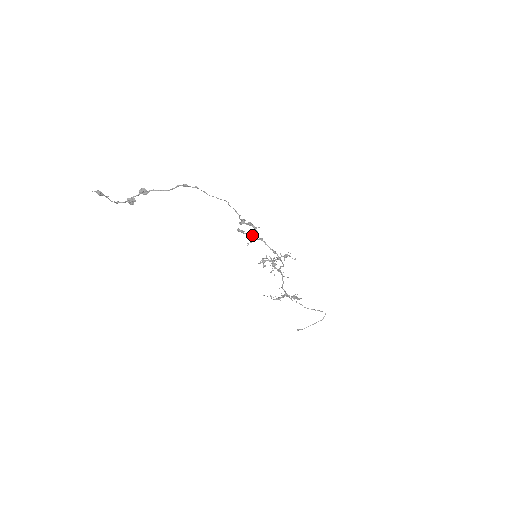
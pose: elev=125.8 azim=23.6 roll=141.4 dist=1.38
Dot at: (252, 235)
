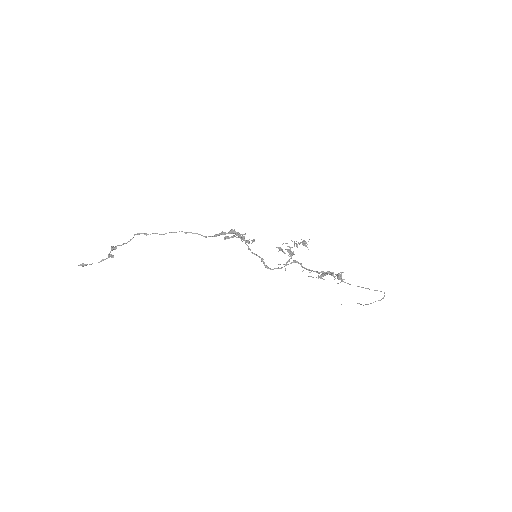
Dot at: (241, 240)
